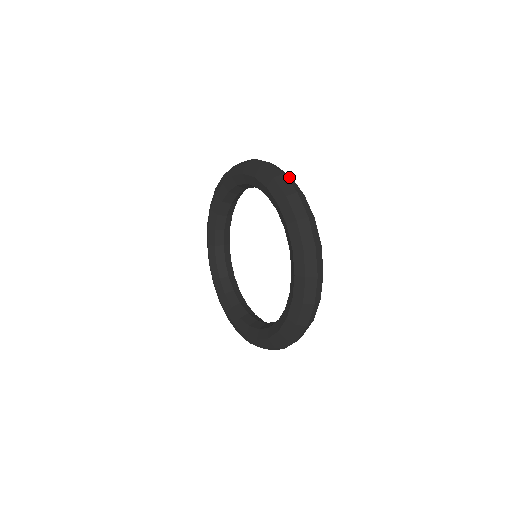
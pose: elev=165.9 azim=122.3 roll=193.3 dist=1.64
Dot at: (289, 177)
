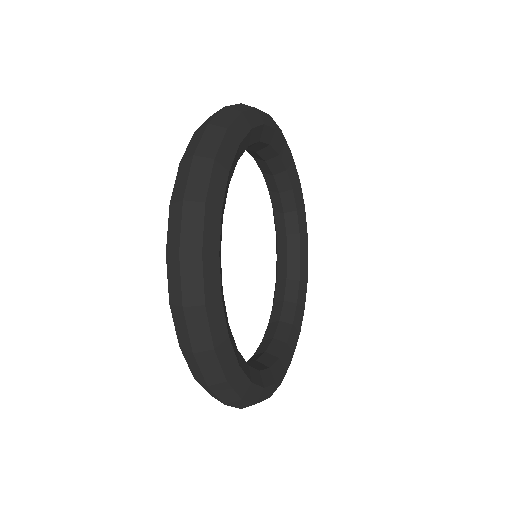
Dot at: (217, 129)
